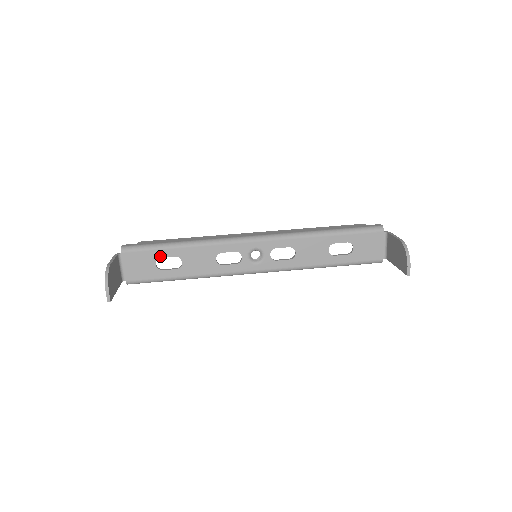
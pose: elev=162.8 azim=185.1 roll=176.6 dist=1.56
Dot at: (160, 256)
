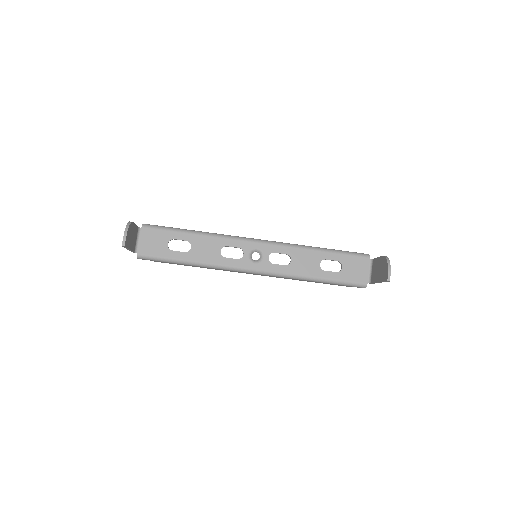
Dot at: (174, 237)
